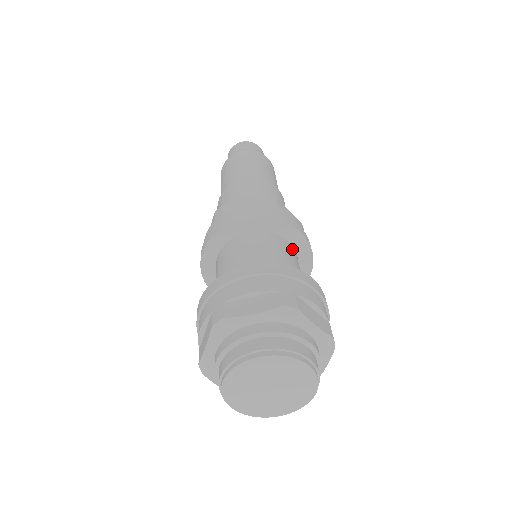
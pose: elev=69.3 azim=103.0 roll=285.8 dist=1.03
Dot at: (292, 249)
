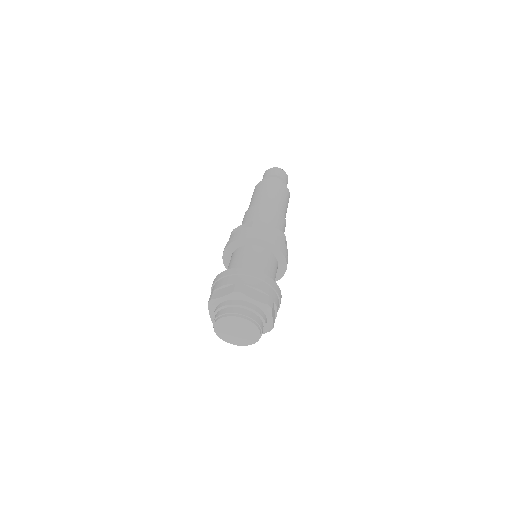
Dot at: (267, 252)
